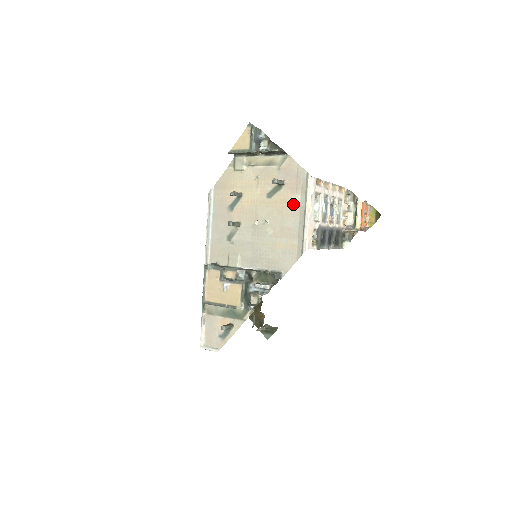
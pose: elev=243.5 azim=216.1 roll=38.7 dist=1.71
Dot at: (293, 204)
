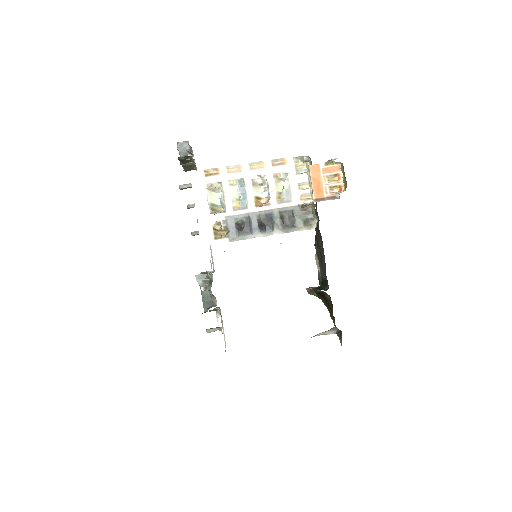
Dot at: occluded
